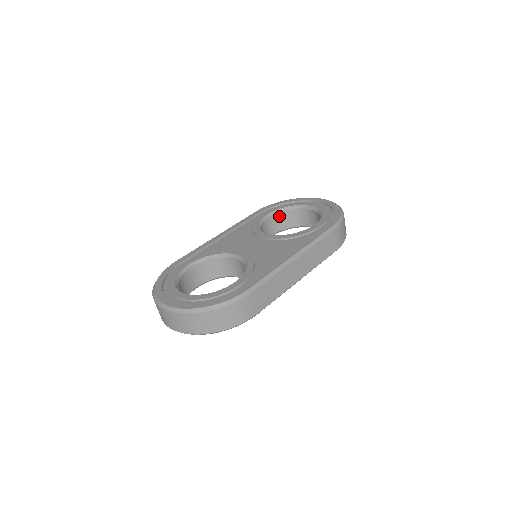
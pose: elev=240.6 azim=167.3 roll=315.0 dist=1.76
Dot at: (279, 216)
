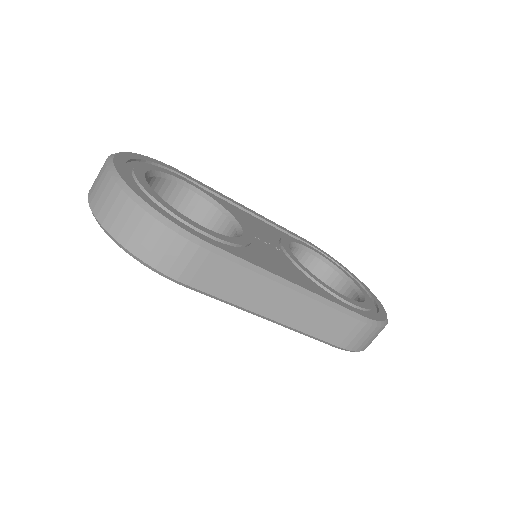
Dot at: (318, 264)
